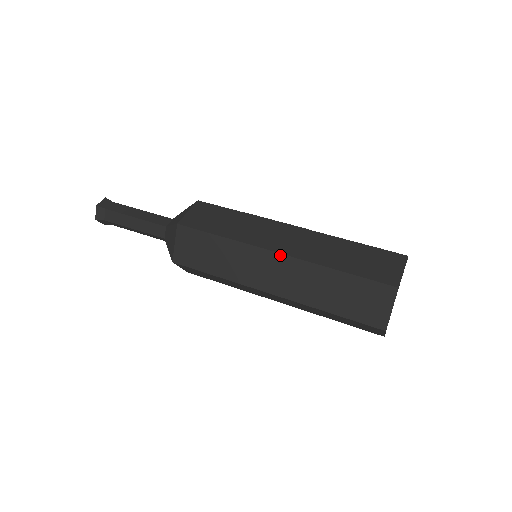
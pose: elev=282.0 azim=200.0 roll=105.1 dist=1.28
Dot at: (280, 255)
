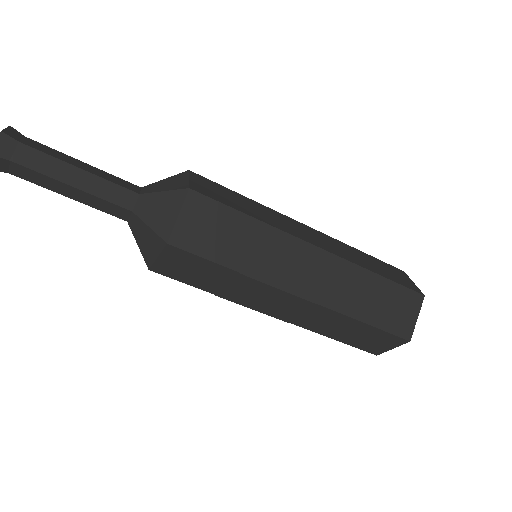
Dot at: (304, 300)
